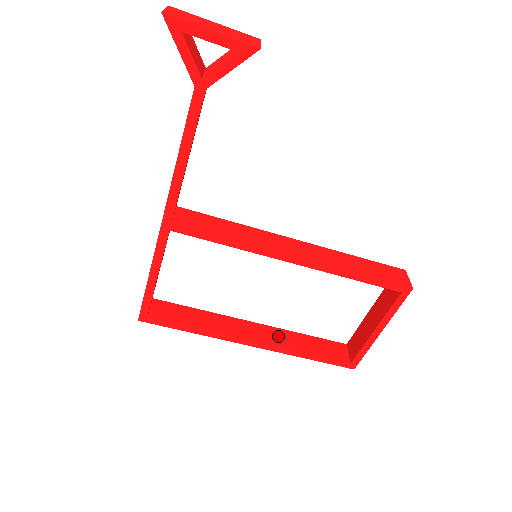
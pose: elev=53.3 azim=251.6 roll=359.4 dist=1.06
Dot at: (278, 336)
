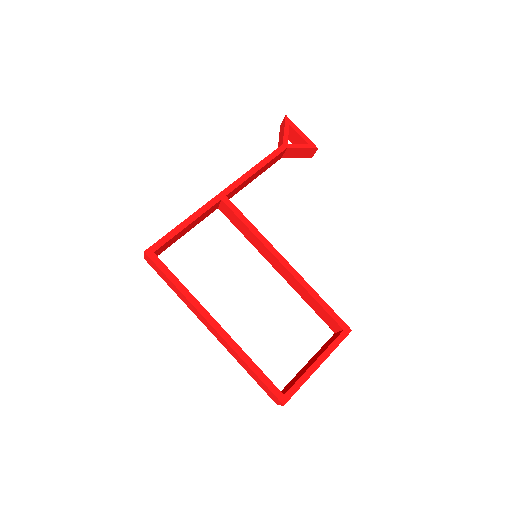
Dot at: occluded
